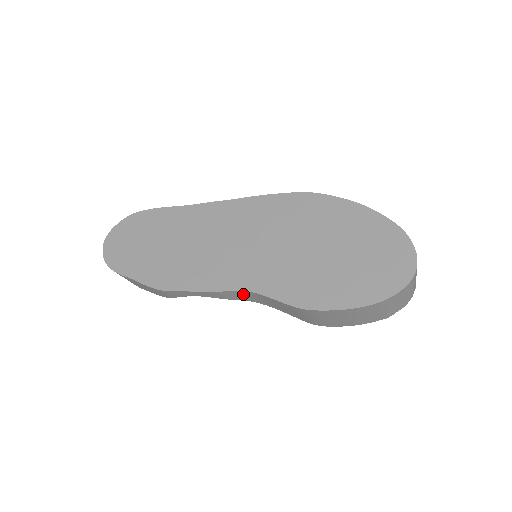
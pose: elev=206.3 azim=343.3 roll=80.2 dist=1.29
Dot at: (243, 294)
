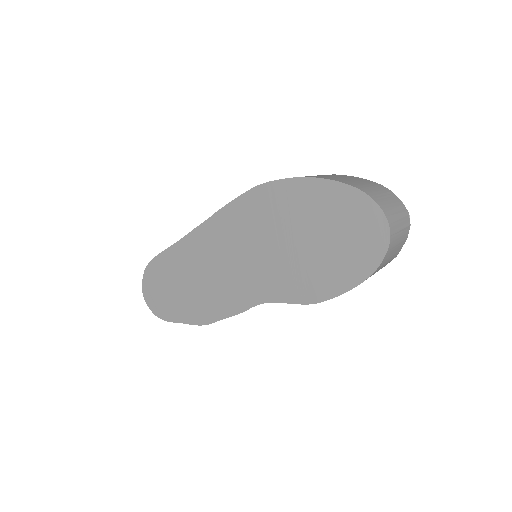
Dot at: occluded
